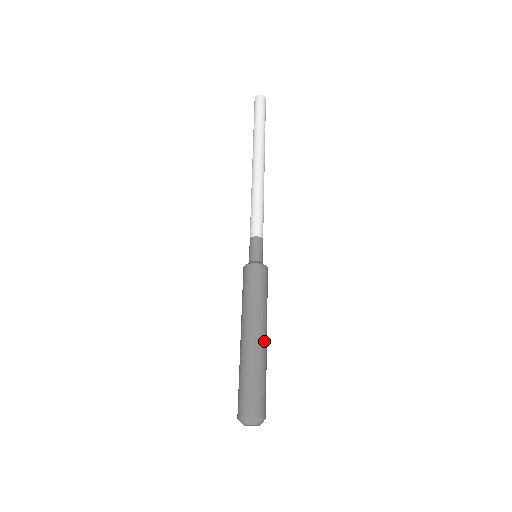
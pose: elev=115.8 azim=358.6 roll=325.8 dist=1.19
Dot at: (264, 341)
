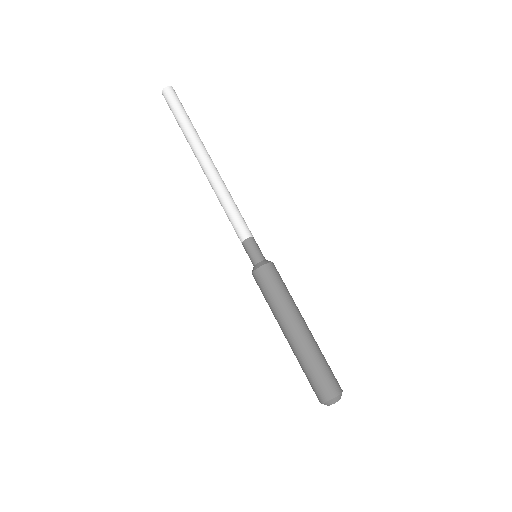
Dot at: occluded
